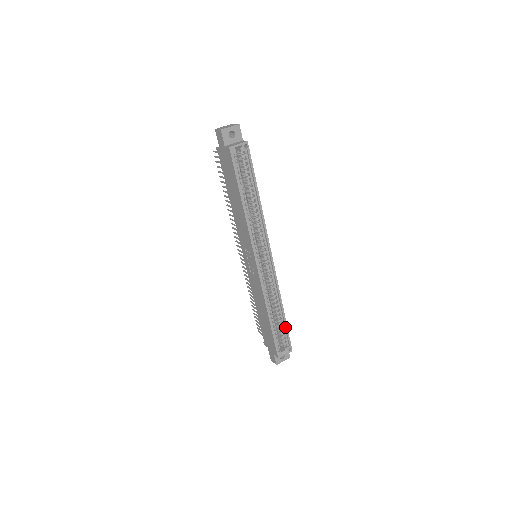
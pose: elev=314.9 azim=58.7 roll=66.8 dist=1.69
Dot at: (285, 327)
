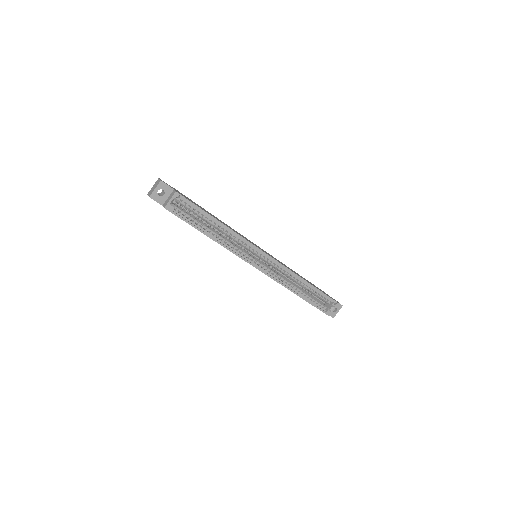
Dot at: (319, 292)
